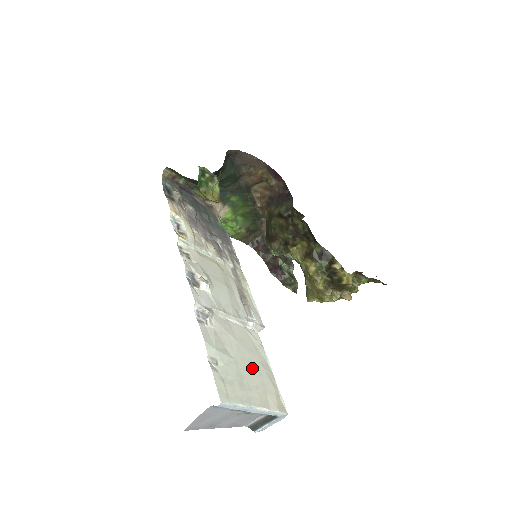
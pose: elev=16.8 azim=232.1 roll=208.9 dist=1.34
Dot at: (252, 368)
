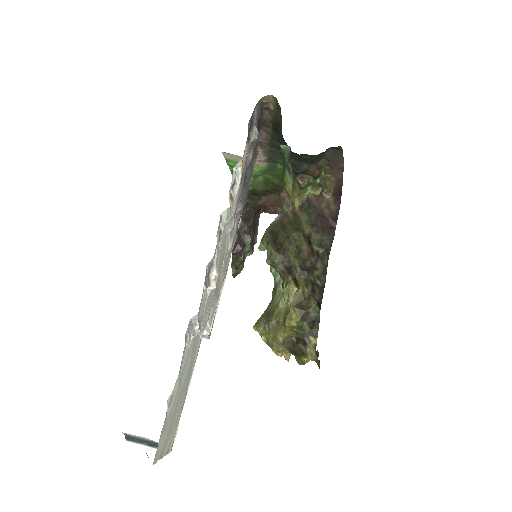
Dot at: (182, 397)
